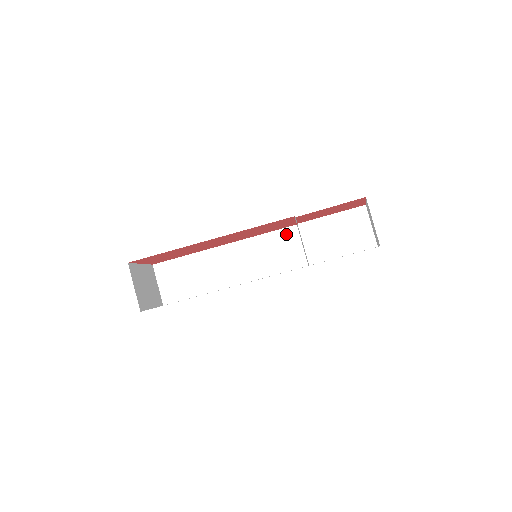
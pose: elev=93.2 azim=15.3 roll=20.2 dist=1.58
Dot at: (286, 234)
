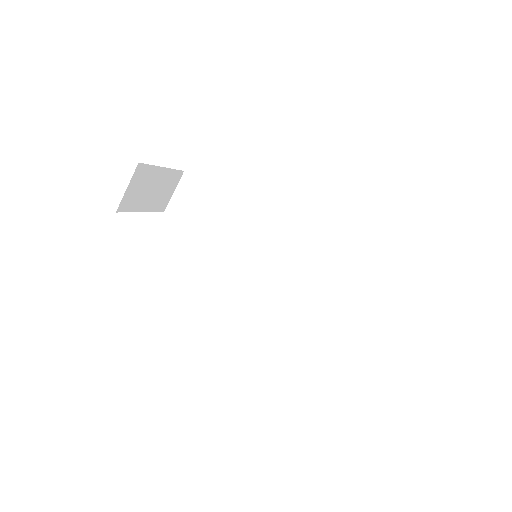
Dot at: (311, 258)
